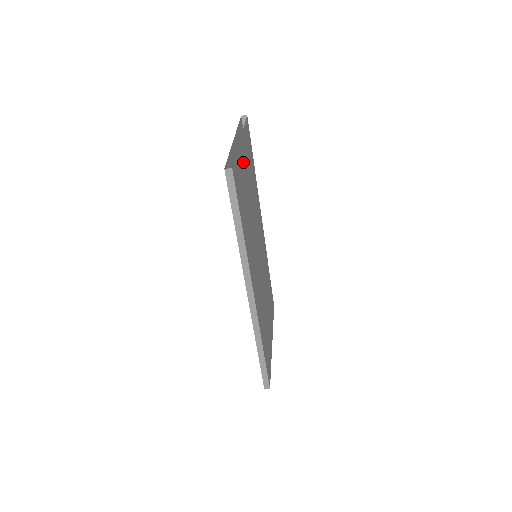
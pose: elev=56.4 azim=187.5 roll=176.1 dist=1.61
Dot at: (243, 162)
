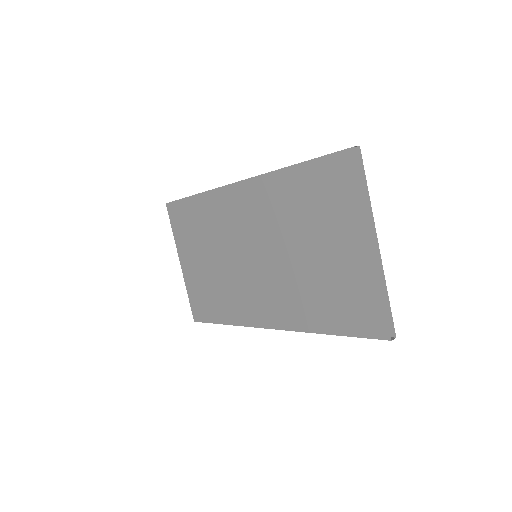
Dot at: occluded
